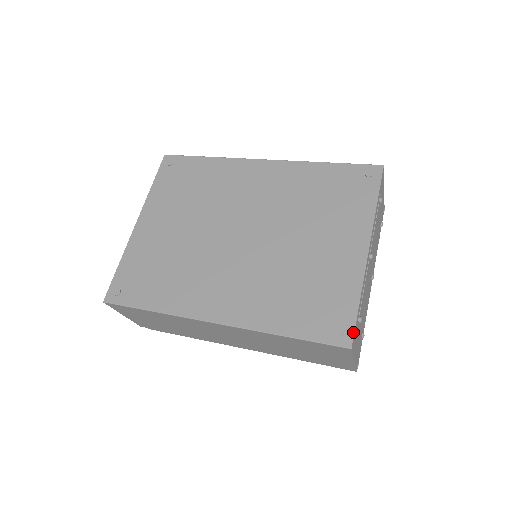
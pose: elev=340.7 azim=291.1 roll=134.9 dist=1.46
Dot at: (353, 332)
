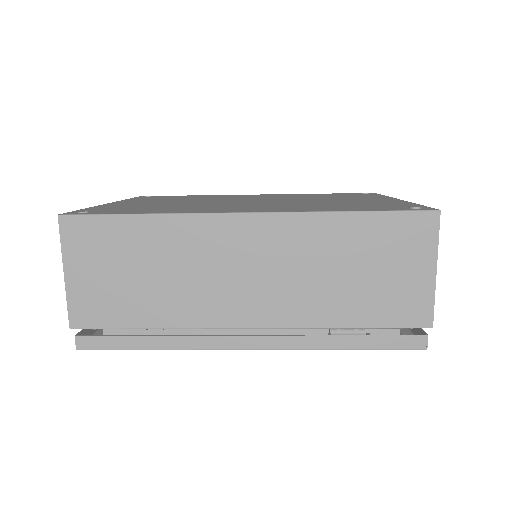
Dot at: occluded
